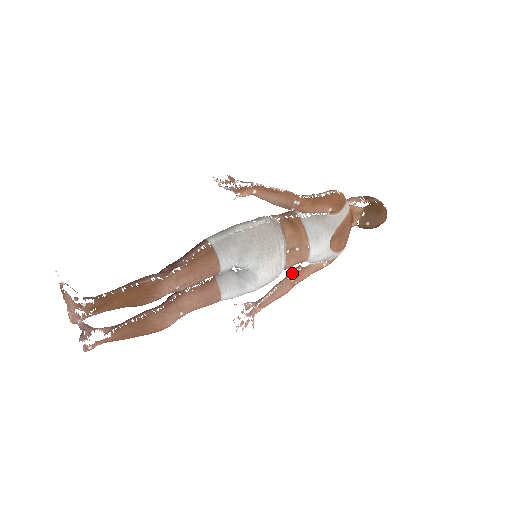
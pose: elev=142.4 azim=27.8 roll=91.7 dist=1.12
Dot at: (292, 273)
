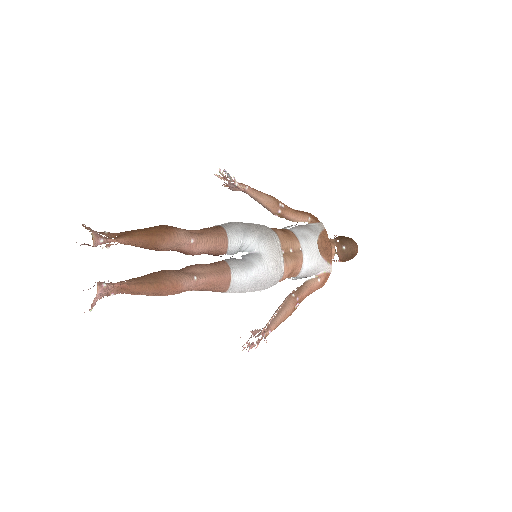
Dot at: occluded
